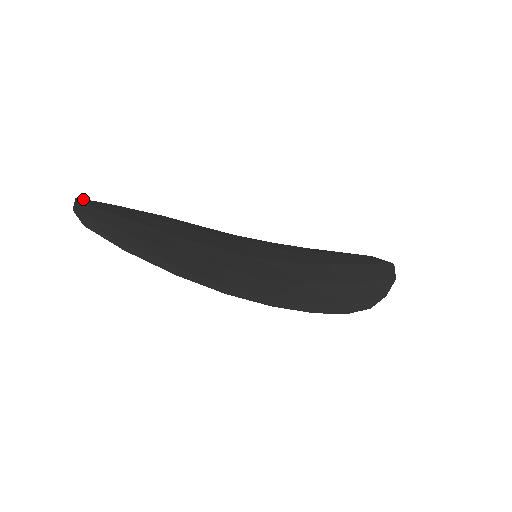
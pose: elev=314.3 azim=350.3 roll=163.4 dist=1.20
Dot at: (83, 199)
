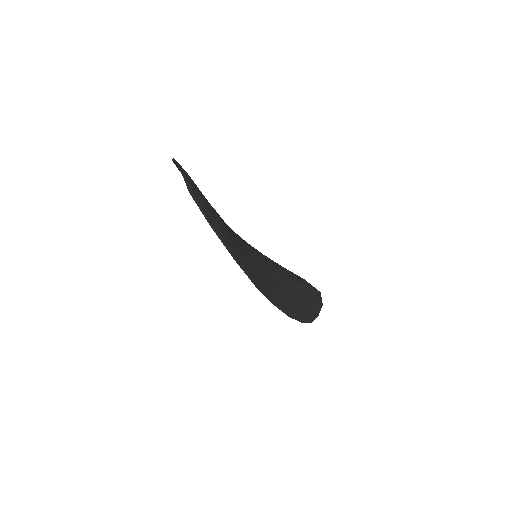
Dot at: occluded
